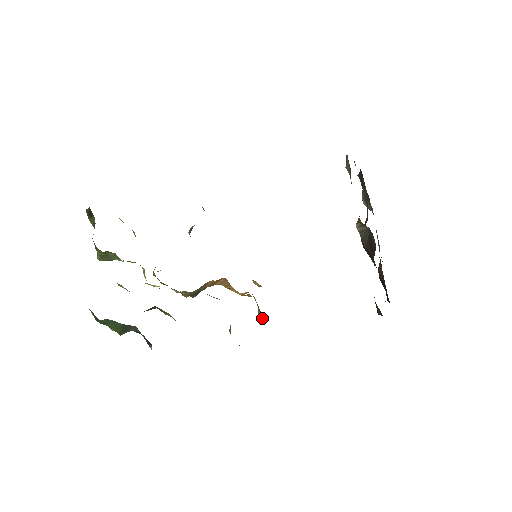
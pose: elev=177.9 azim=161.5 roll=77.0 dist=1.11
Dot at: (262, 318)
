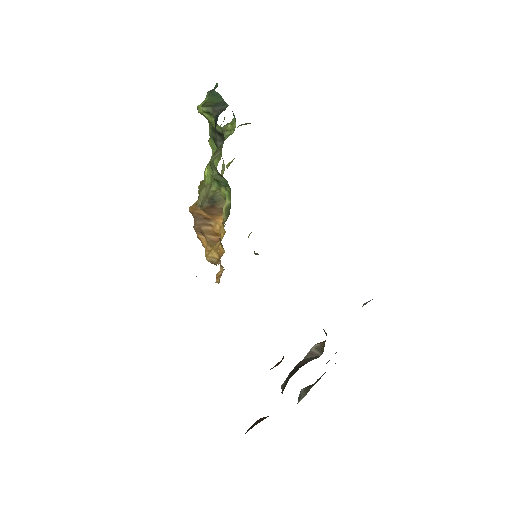
Dot at: occluded
